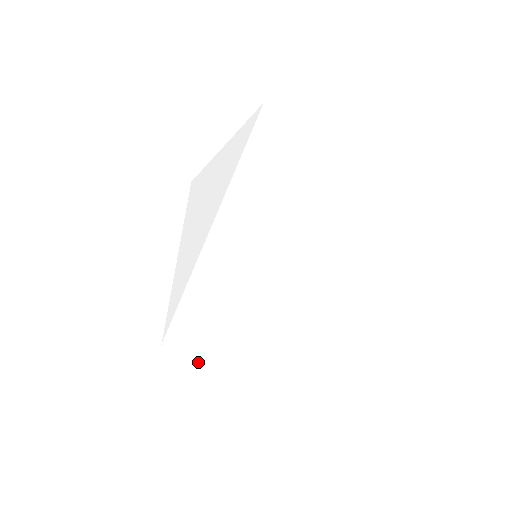
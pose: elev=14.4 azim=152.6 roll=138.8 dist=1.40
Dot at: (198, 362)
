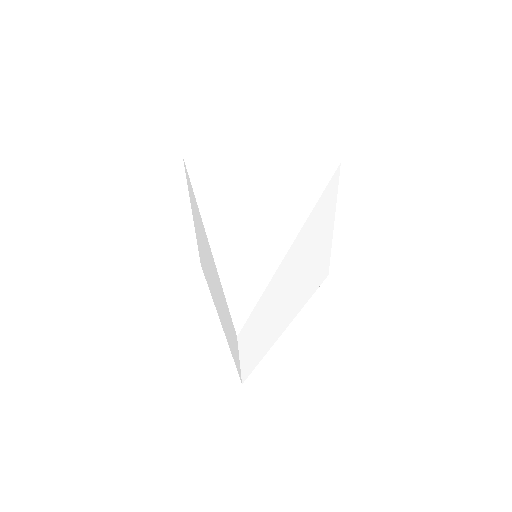
Dot at: (245, 348)
